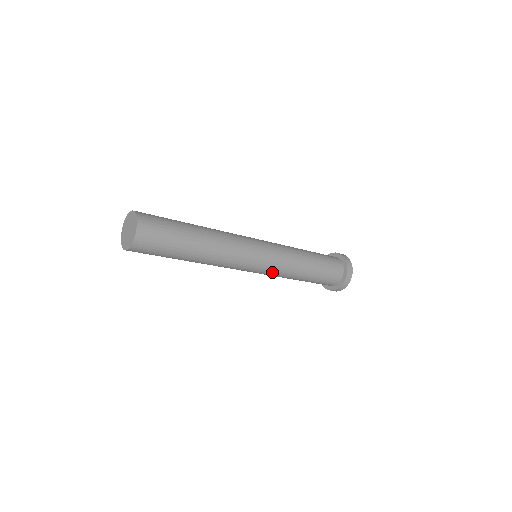
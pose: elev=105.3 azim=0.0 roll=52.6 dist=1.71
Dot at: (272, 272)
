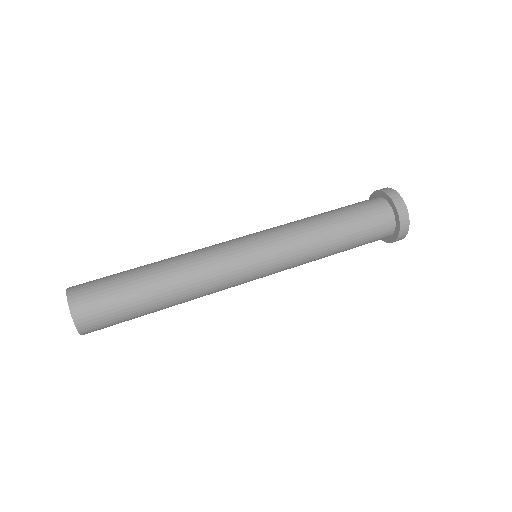
Dot at: (284, 258)
